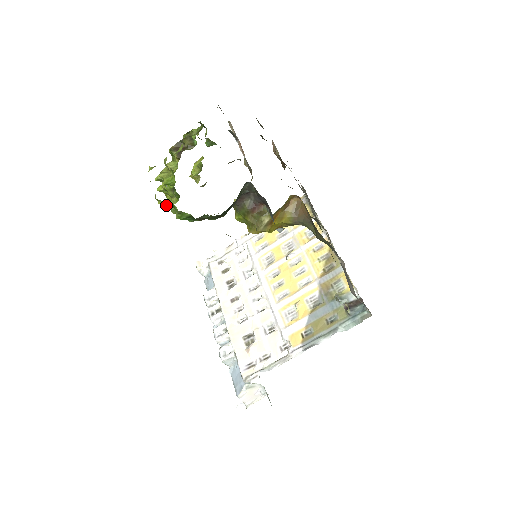
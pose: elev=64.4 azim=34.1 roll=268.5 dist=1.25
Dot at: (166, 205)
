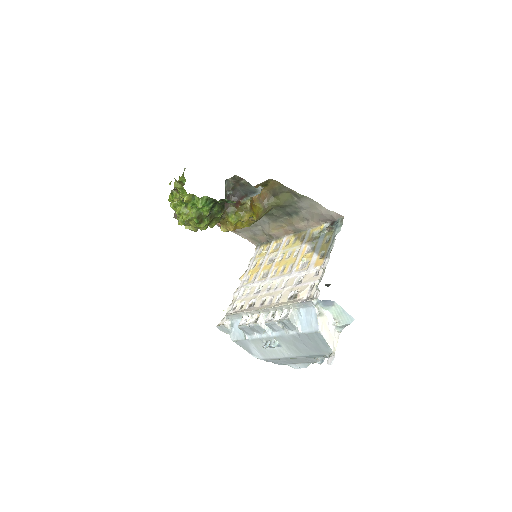
Dot at: (186, 219)
